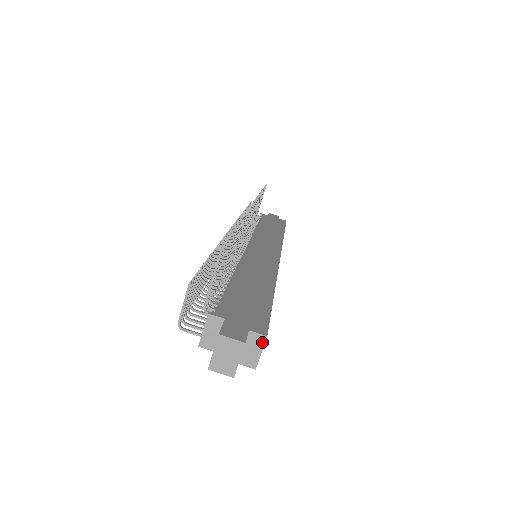
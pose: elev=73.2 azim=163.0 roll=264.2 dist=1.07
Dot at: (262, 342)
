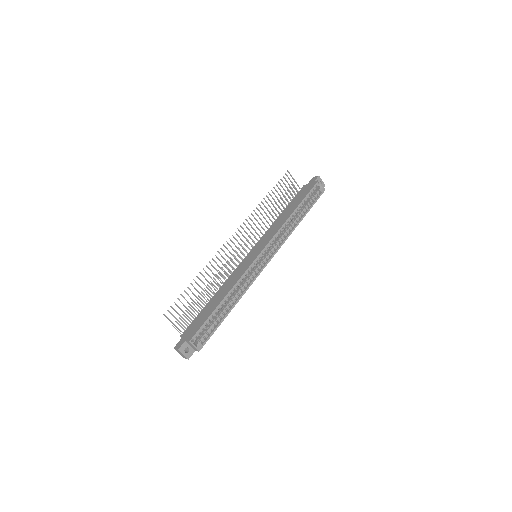
Dot at: (190, 344)
